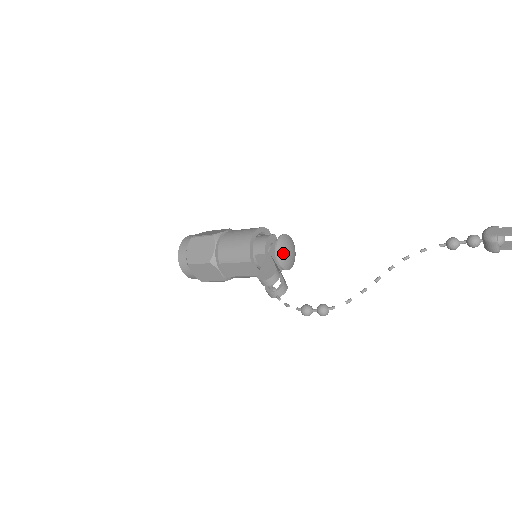
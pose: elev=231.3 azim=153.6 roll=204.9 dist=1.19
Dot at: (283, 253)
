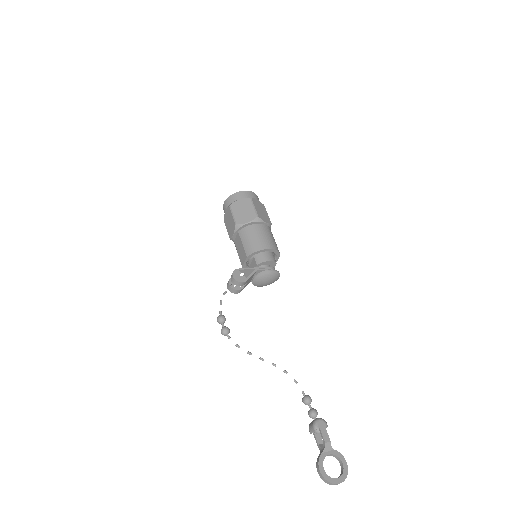
Dot at: (263, 278)
